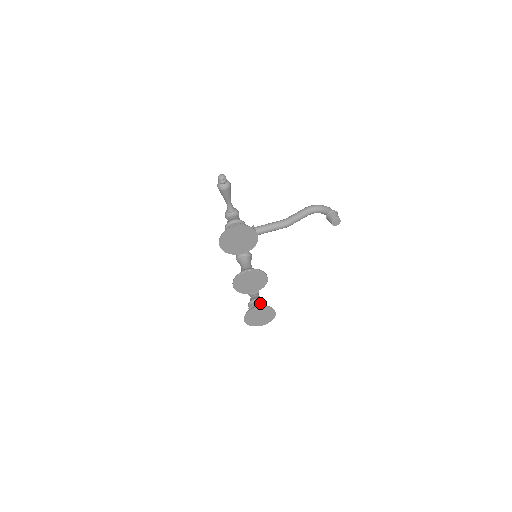
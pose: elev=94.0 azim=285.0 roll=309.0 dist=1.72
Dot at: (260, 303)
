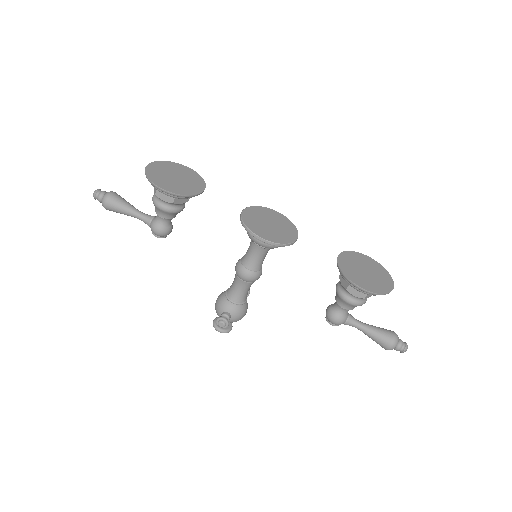
Dot at: occluded
